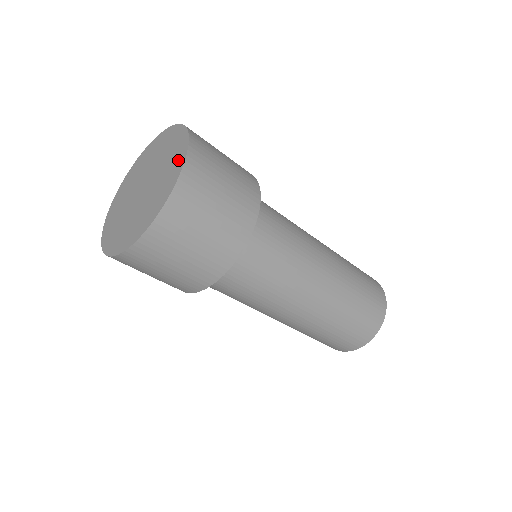
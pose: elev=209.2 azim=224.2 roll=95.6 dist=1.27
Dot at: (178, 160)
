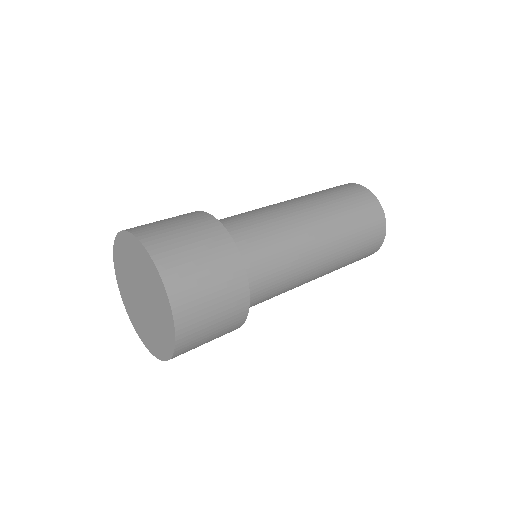
Dot at: (128, 242)
